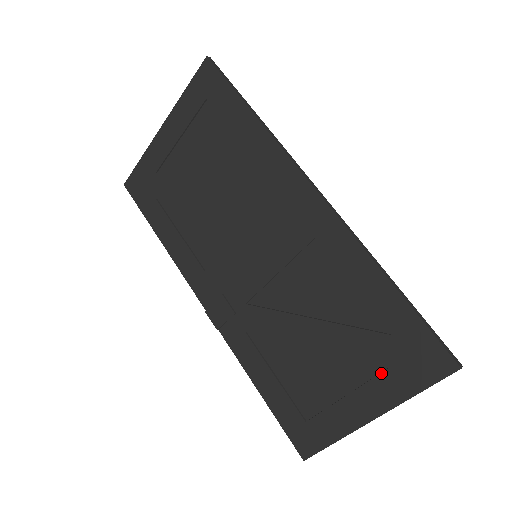
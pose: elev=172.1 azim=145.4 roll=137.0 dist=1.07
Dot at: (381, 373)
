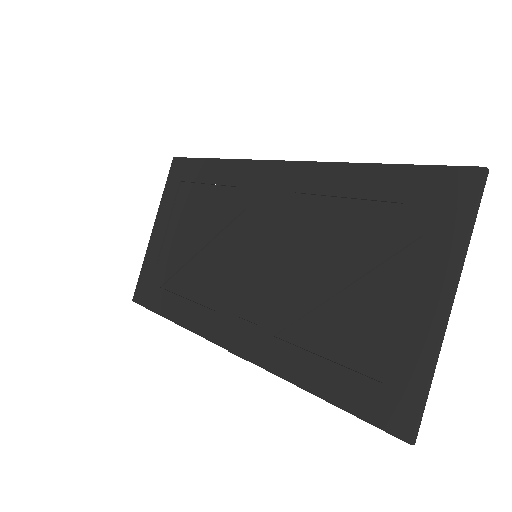
Dot at: (420, 246)
